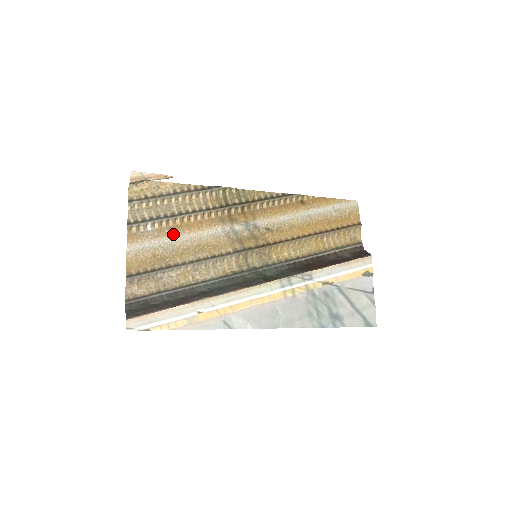
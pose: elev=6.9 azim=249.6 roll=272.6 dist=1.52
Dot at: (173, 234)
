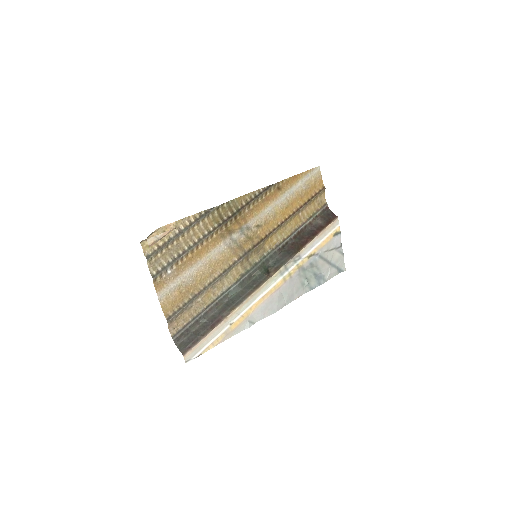
Dot at: (189, 267)
